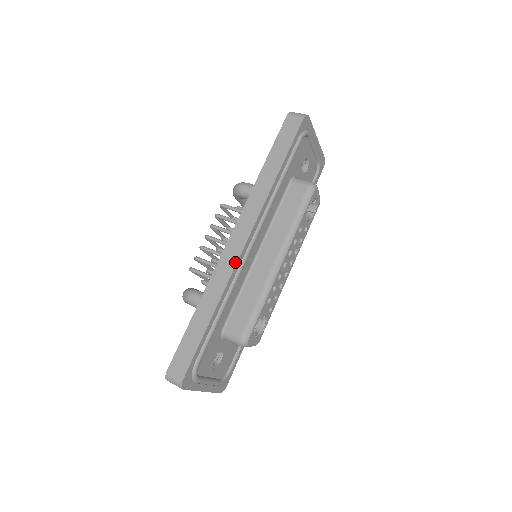
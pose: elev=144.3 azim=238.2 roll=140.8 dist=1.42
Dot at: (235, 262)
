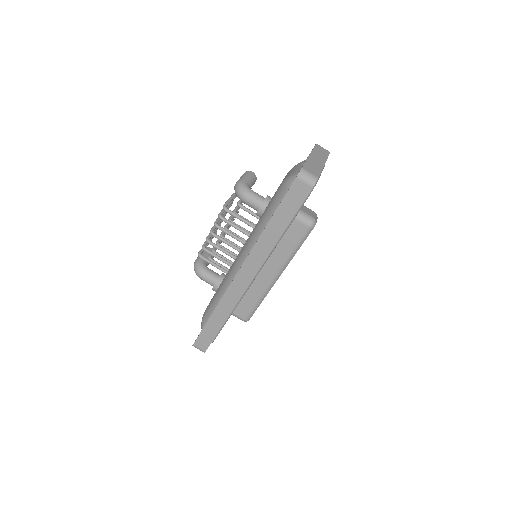
Dot at: (241, 294)
